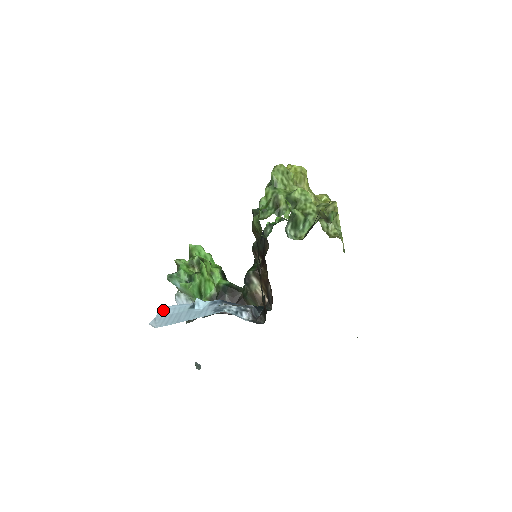
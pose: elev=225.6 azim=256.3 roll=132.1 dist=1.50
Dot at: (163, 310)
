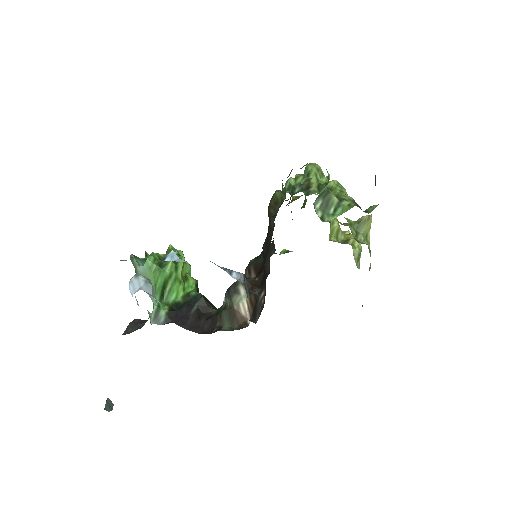
Dot at: occluded
